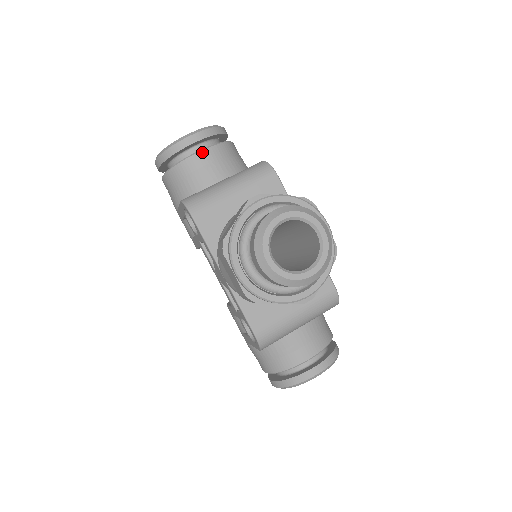
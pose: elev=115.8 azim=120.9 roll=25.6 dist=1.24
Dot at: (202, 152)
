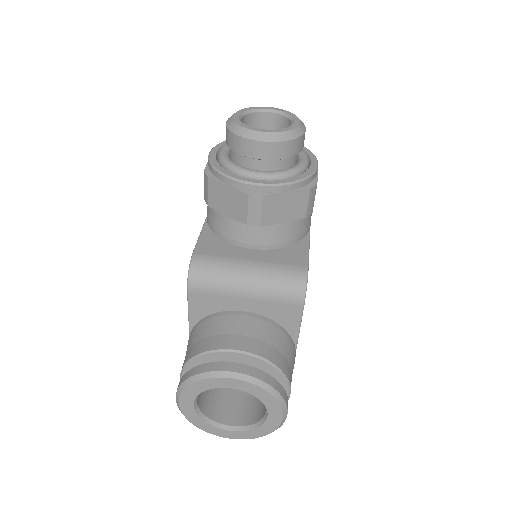
Dot at: occluded
